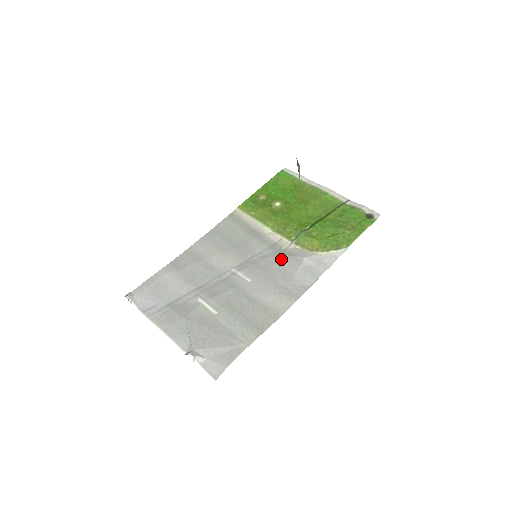
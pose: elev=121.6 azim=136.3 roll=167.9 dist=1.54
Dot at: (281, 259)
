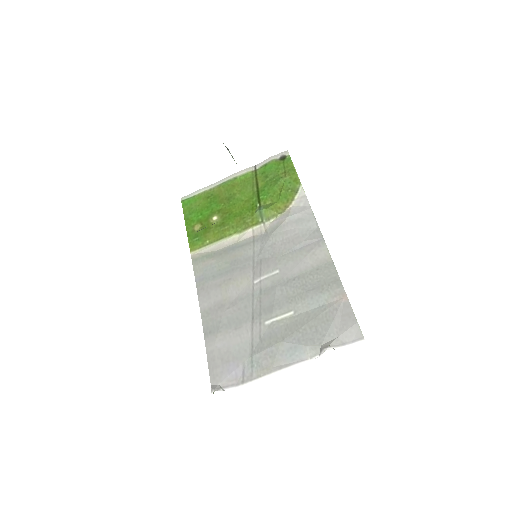
Dot at: (274, 238)
